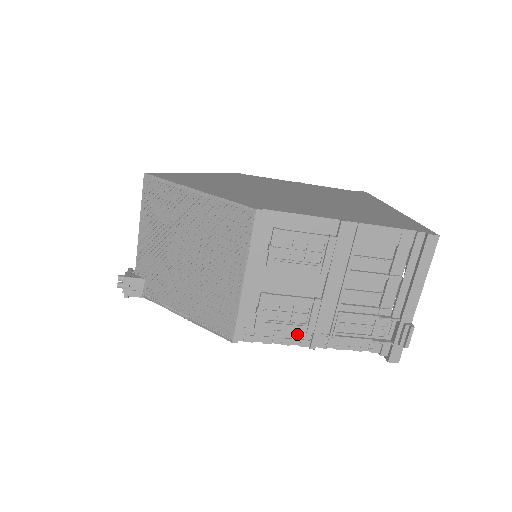
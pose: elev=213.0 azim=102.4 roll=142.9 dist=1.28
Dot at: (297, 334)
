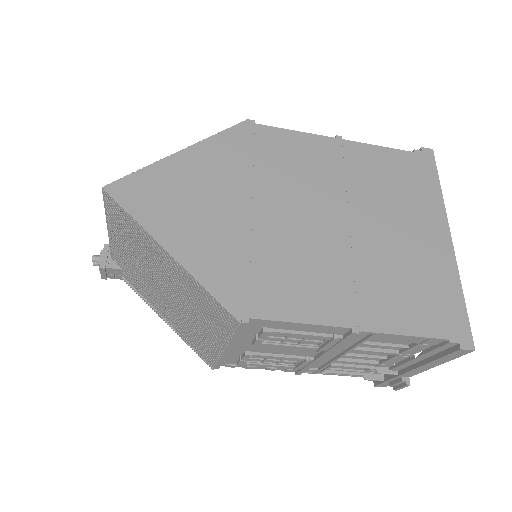
Dot at: (283, 367)
